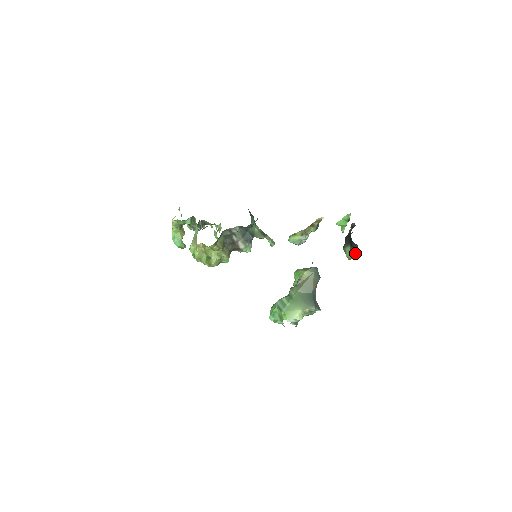
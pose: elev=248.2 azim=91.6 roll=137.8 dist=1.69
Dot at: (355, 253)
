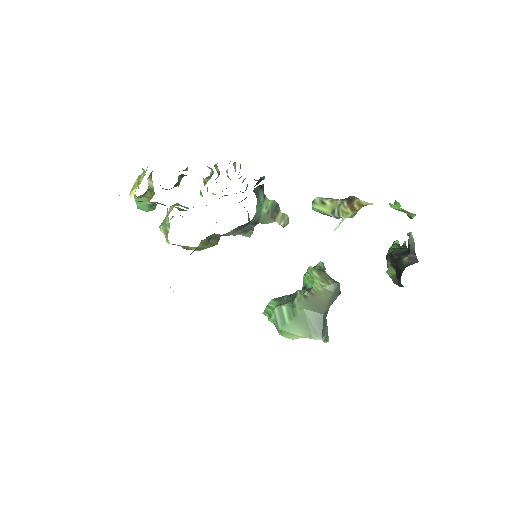
Dot at: (399, 286)
